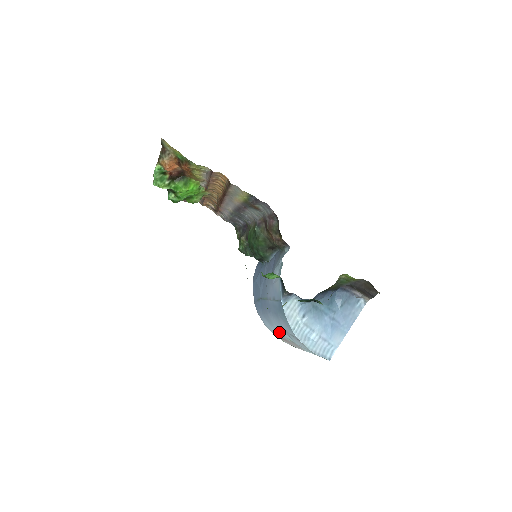
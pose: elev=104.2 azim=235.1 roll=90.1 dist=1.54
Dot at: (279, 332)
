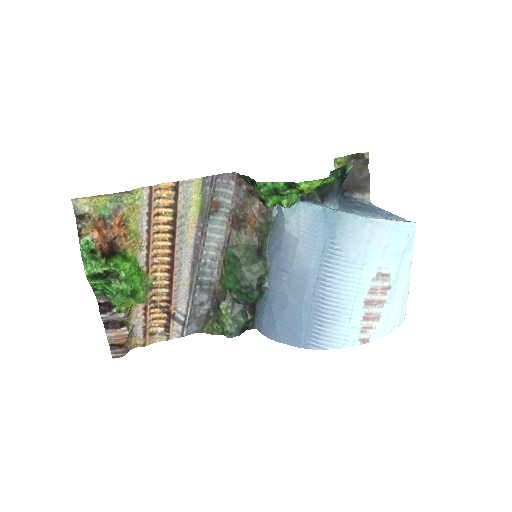
Dot at: (355, 299)
